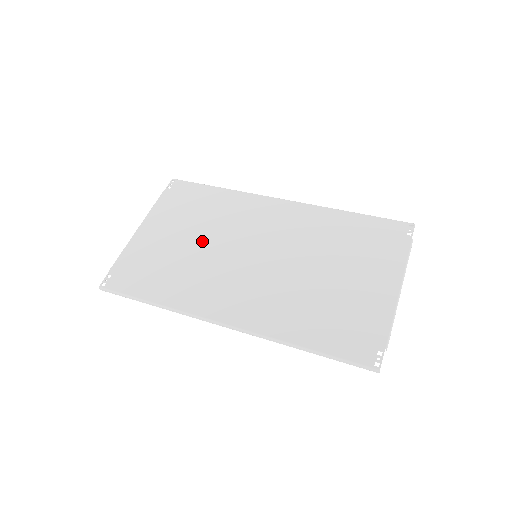
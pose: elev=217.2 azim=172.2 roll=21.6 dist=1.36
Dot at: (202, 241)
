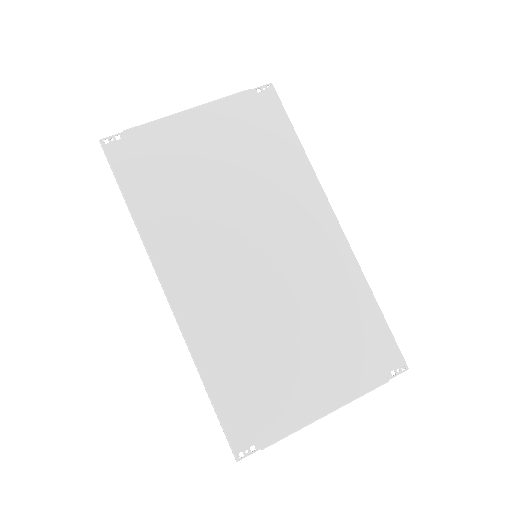
Dot at: (228, 189)
